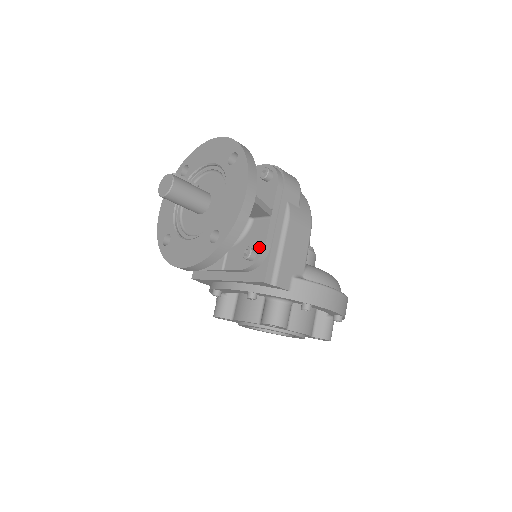
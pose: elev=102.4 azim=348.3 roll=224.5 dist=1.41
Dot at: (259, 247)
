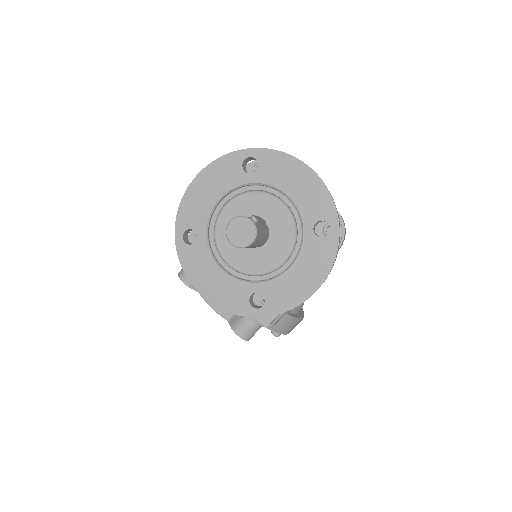
Dot at: occluded
